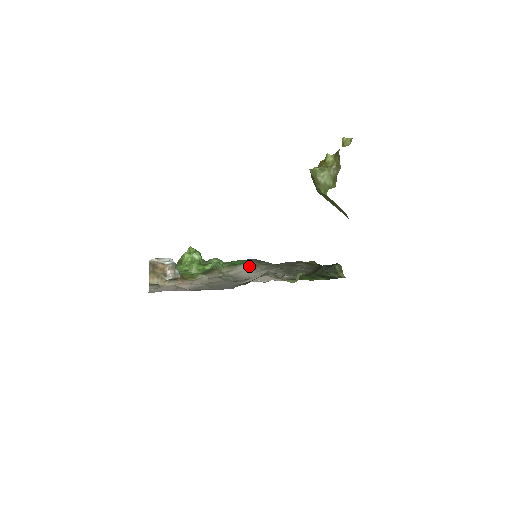
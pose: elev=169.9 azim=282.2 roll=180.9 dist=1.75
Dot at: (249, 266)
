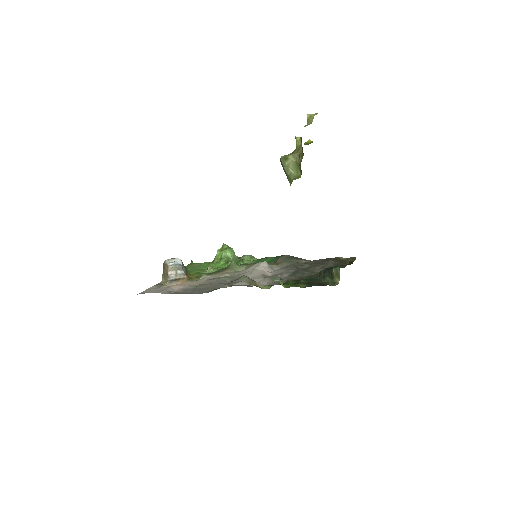
Dot at: (262, 265)
